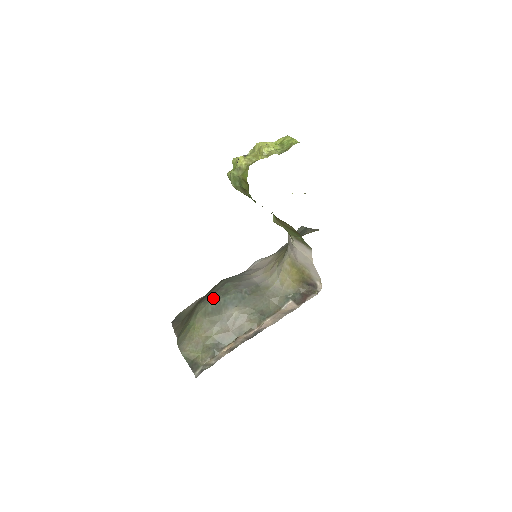
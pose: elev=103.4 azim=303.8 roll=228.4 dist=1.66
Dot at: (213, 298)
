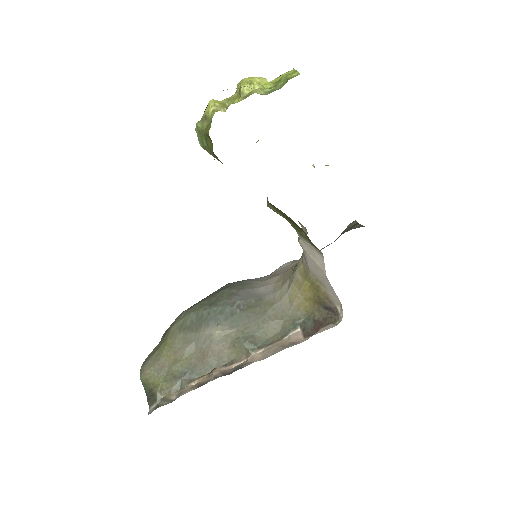
Dot at: (198, 307)
